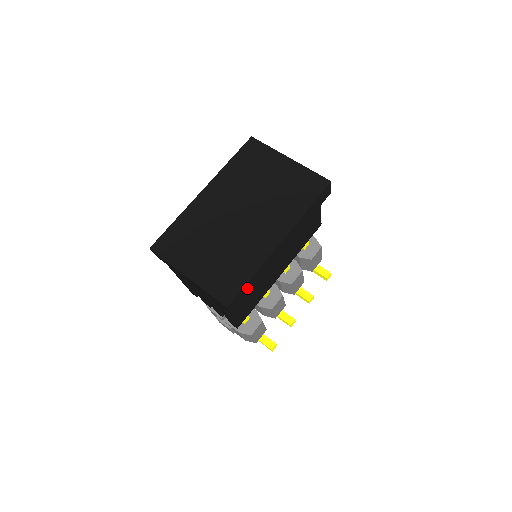
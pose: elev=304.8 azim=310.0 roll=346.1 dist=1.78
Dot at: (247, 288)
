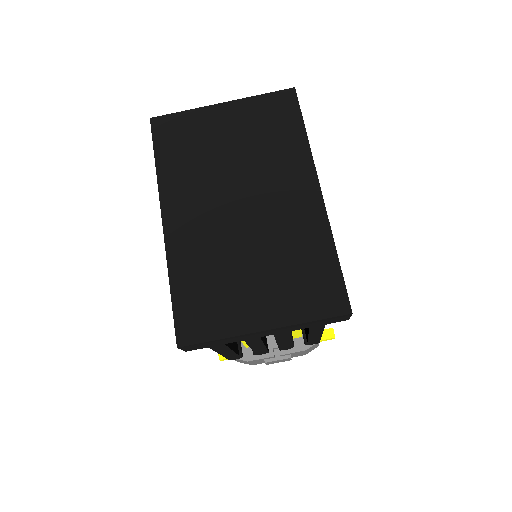
Dot at: occluded
